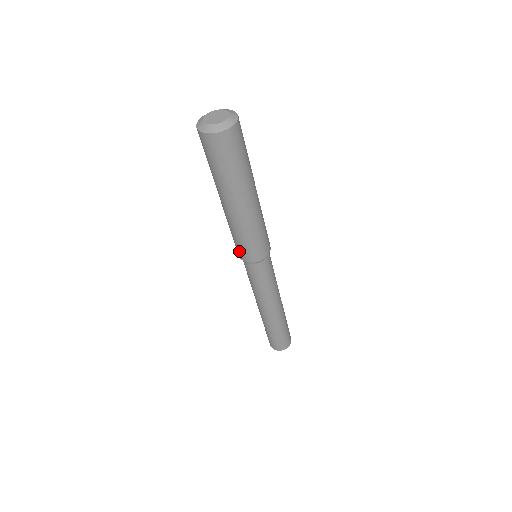
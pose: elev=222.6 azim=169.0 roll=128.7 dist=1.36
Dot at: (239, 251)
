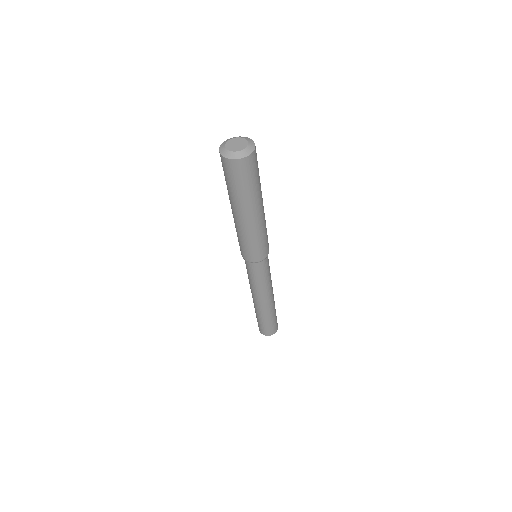
Dot at: (244, 253)
